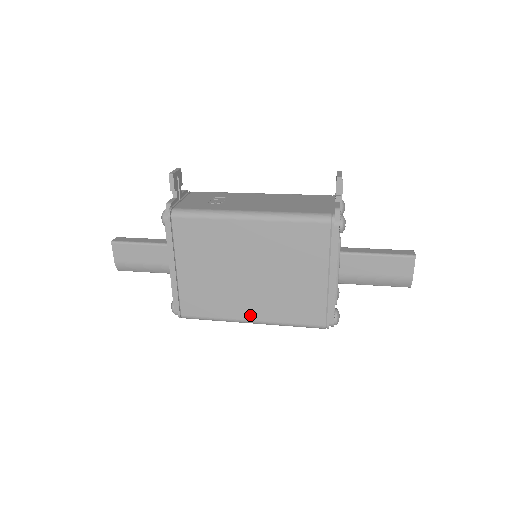
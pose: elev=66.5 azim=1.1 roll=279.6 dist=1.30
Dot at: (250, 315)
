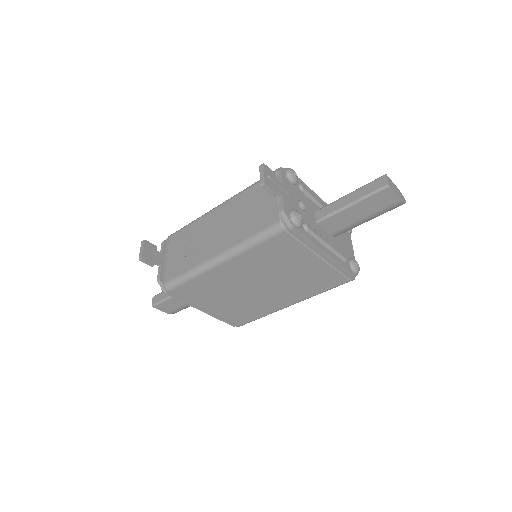
Dot at: (286, 303)
